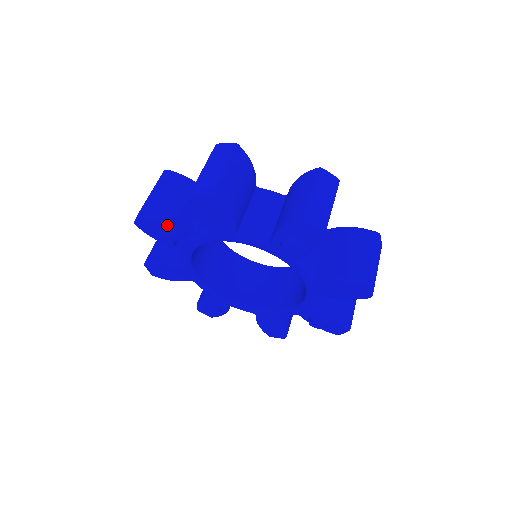
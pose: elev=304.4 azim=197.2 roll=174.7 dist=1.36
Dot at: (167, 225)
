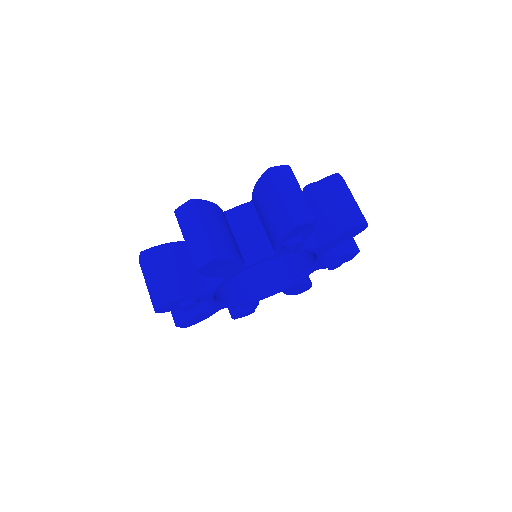
Dot at: (184, 296)
